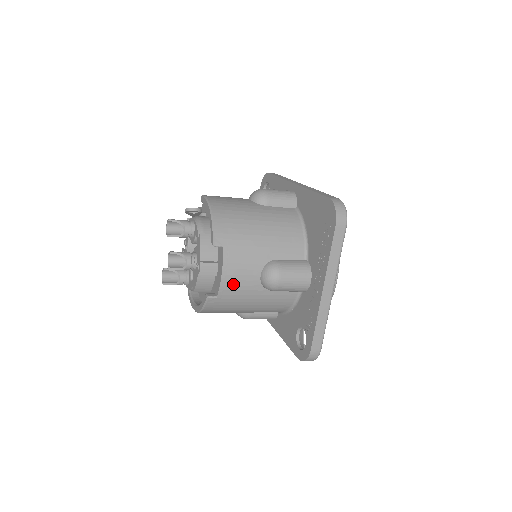
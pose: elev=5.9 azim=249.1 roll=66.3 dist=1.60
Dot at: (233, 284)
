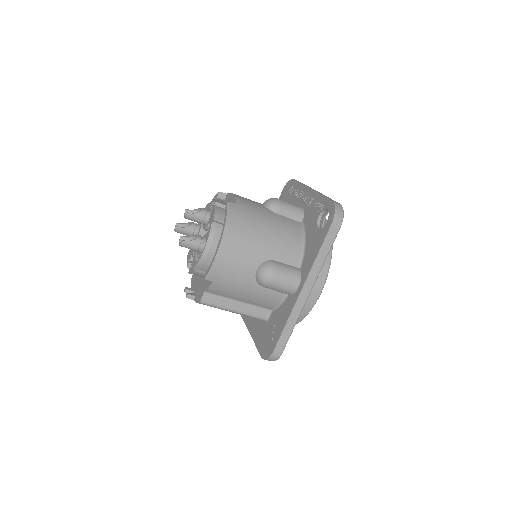
Dot at: (245, 200)
